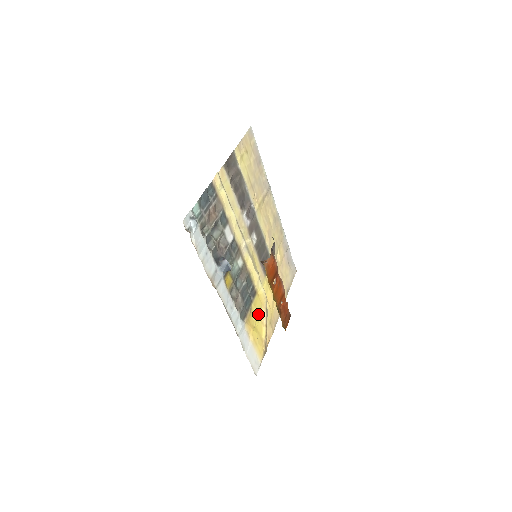
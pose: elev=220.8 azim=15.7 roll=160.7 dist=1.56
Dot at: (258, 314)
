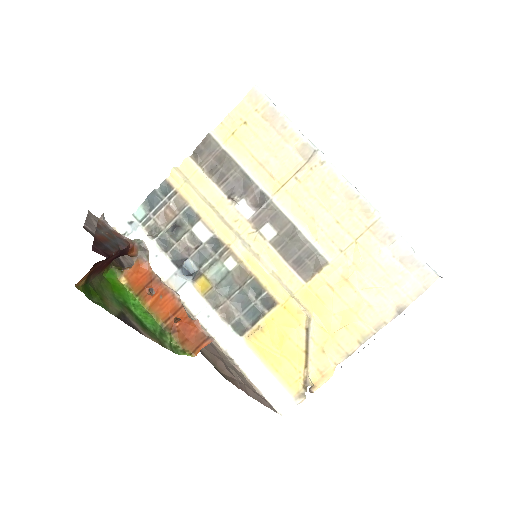
Dot at: (284, 333)
